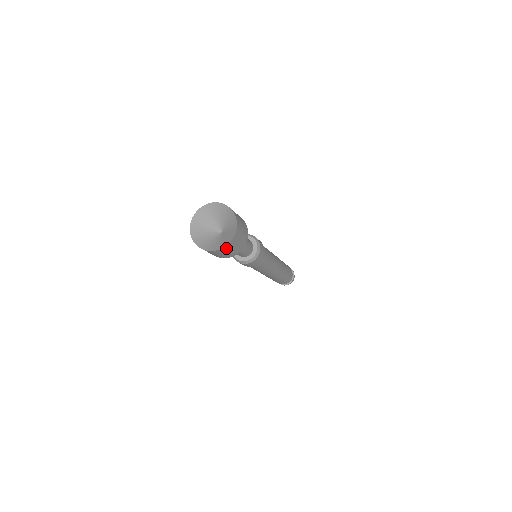
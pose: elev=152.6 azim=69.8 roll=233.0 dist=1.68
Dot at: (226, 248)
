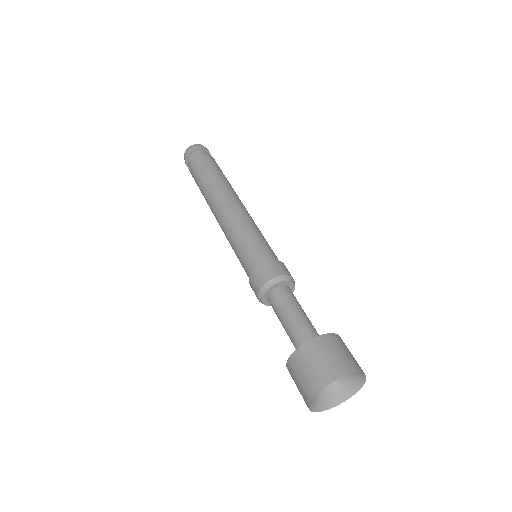
Dot at: (351, 387)
